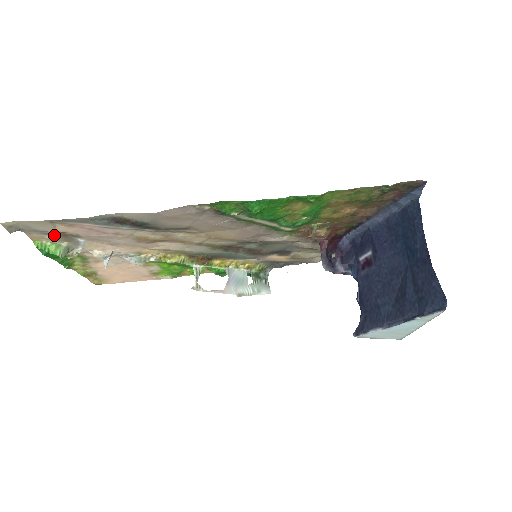
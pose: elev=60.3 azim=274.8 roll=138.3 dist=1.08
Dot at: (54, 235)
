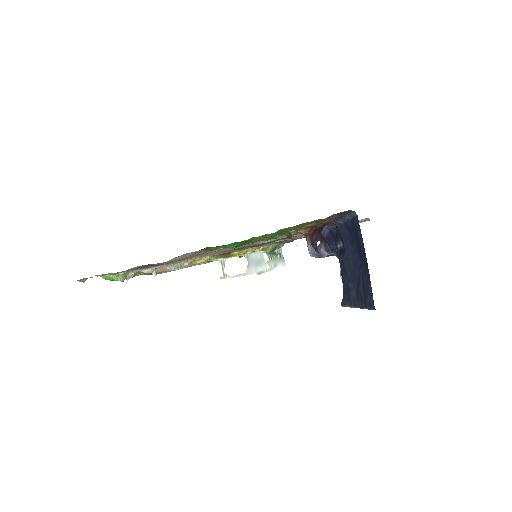
Dot at: occluded
